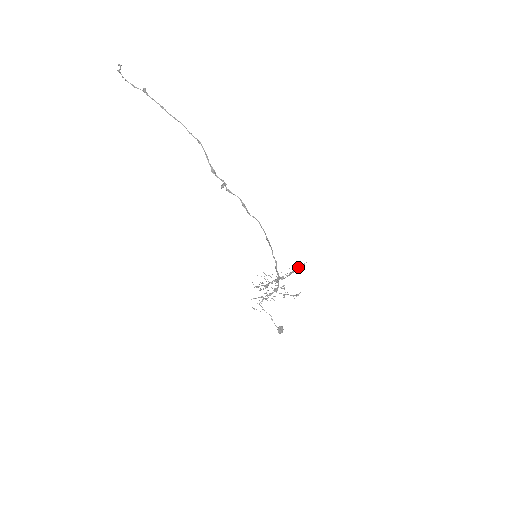
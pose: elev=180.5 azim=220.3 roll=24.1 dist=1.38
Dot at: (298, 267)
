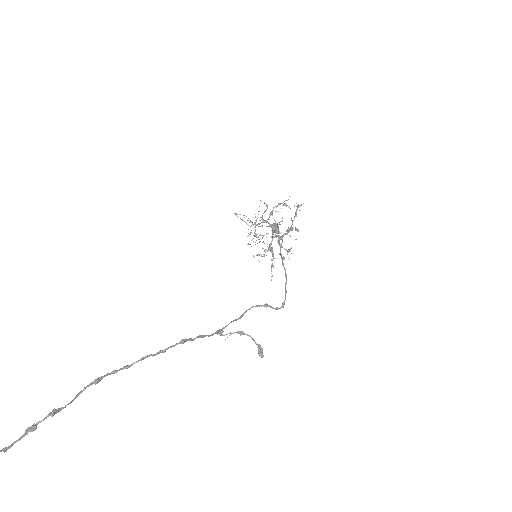
Dot at: occluded
